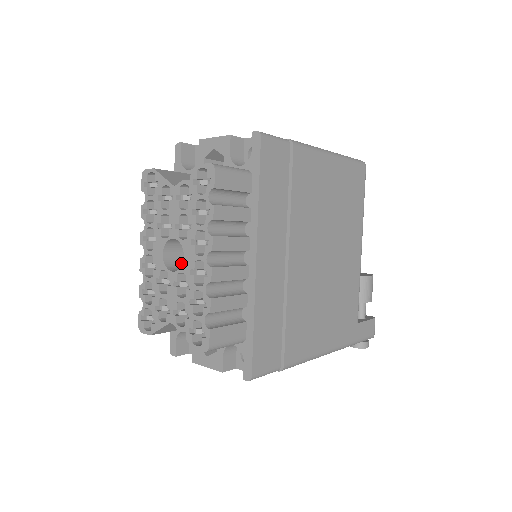
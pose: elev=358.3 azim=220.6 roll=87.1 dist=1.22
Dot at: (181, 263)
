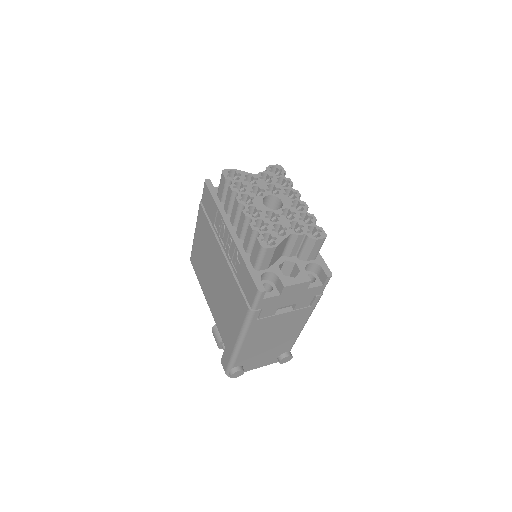
Dot at: occluded
